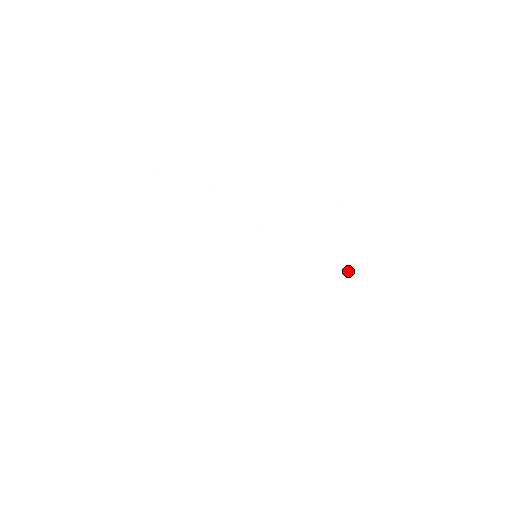
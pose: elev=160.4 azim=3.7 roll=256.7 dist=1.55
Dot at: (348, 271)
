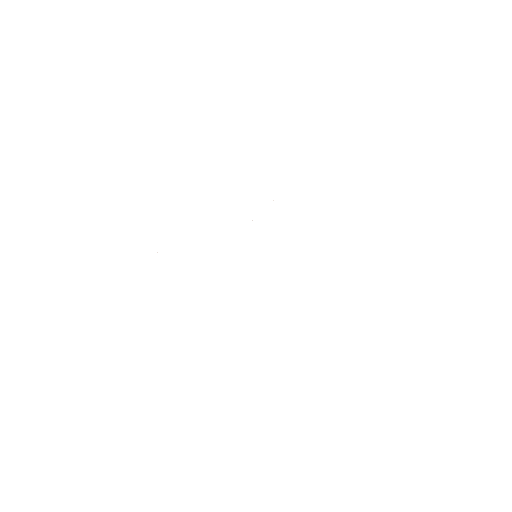
Dot at: occluded
